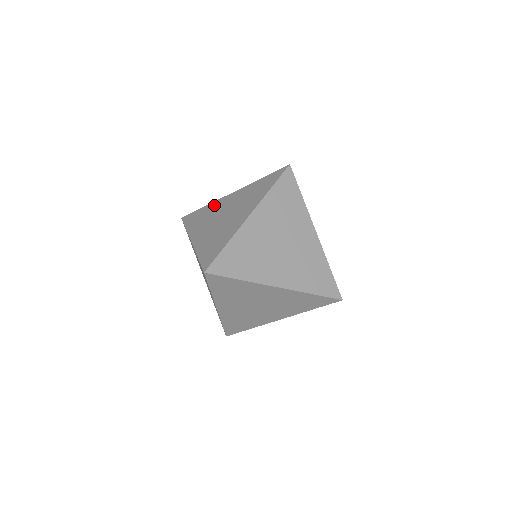
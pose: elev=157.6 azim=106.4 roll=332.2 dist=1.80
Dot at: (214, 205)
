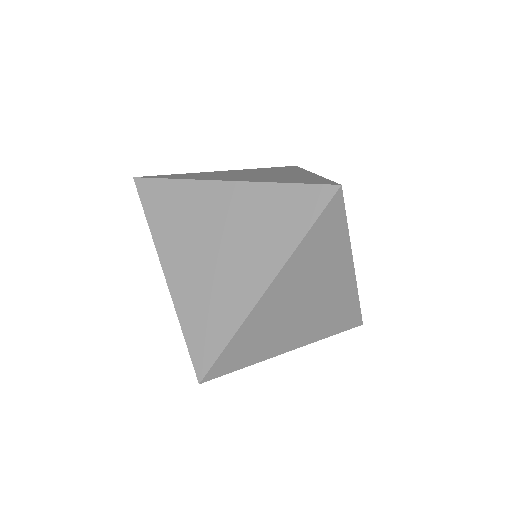
Dot at: (194, 194)
